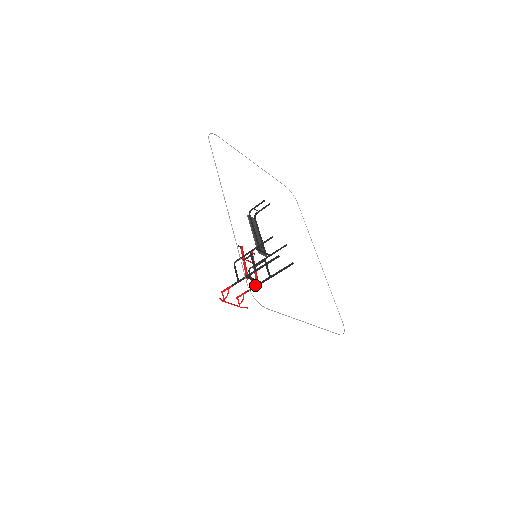
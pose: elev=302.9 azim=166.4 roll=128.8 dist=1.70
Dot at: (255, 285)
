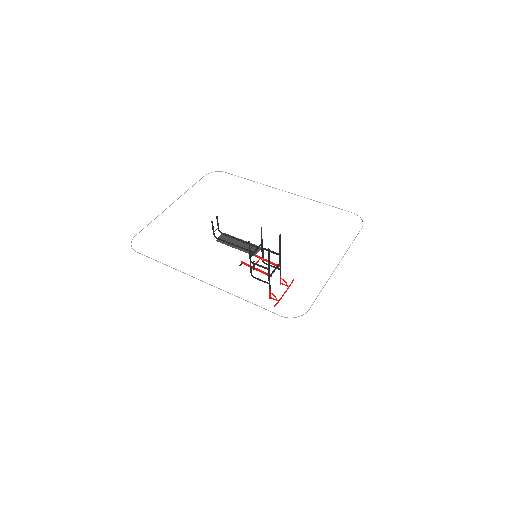
Dot at: (279, 268)
